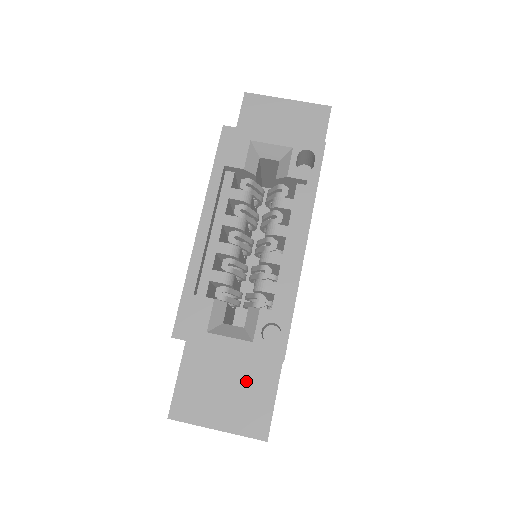
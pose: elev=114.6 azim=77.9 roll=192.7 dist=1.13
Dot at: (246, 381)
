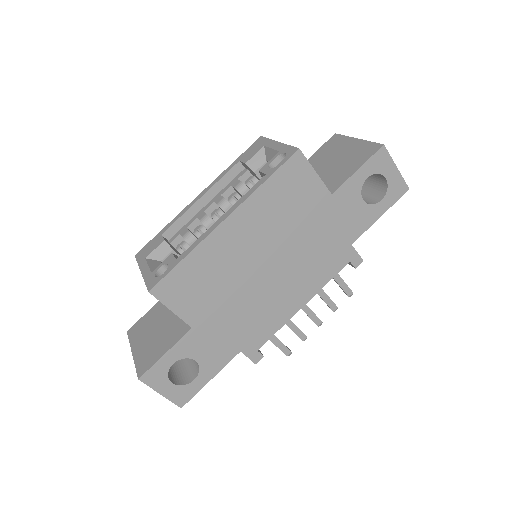
Dot at: (167, 331)
